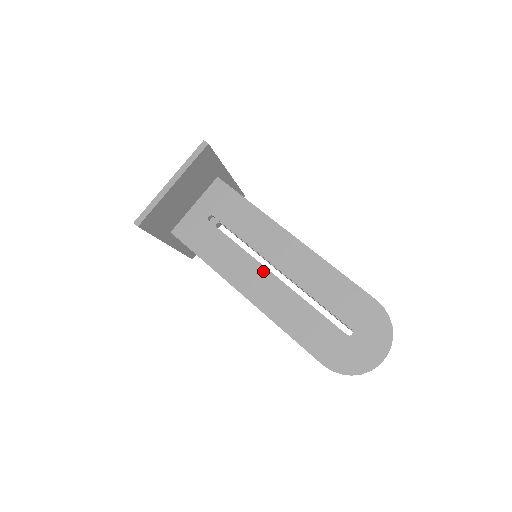
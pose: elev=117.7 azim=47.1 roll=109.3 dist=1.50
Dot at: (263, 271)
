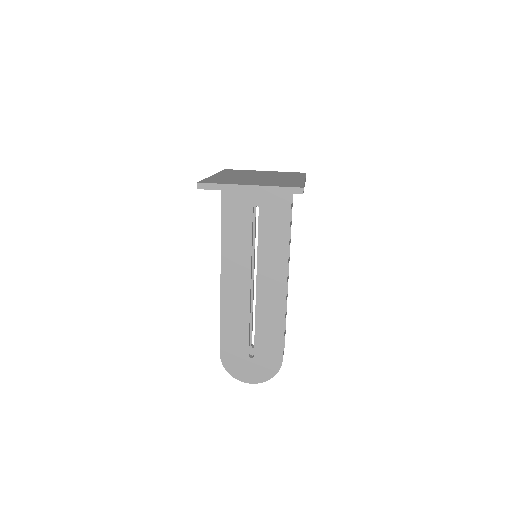
Dot at: (247, 277)
